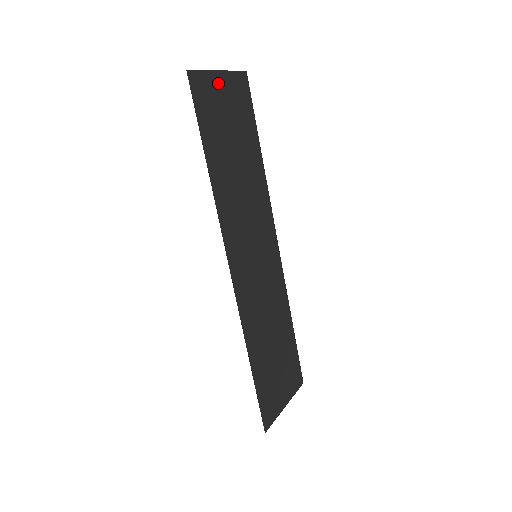
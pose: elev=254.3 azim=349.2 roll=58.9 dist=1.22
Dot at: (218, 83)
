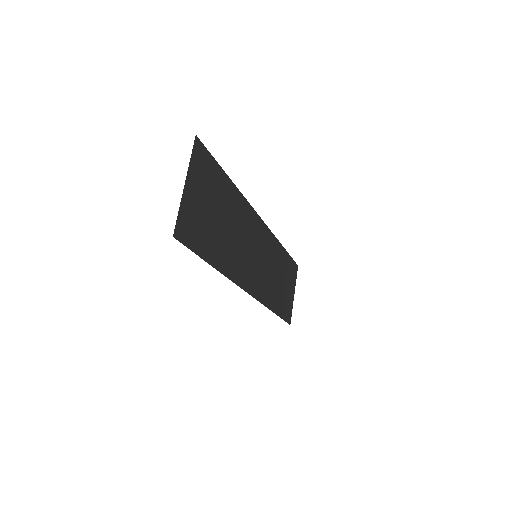
Dot at: (189, 195)
